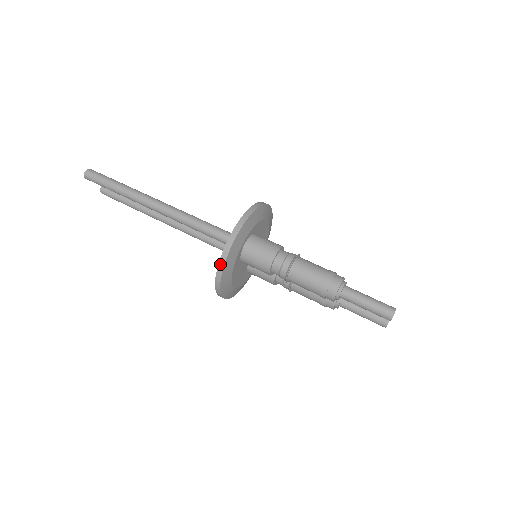
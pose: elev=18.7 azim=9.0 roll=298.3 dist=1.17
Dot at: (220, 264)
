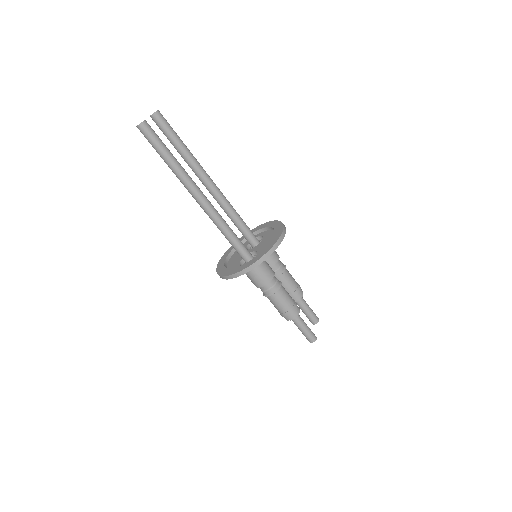
Dot at: (223, 277)
